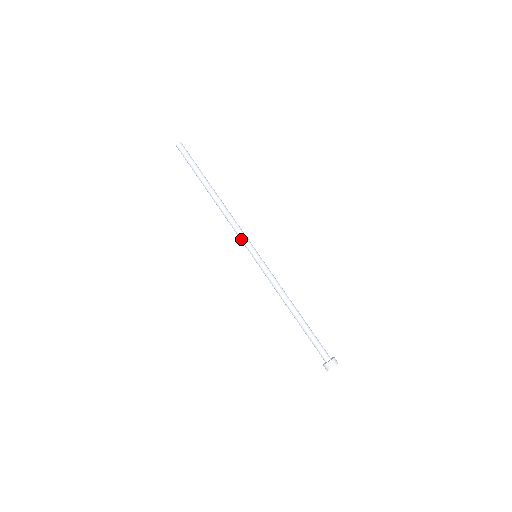
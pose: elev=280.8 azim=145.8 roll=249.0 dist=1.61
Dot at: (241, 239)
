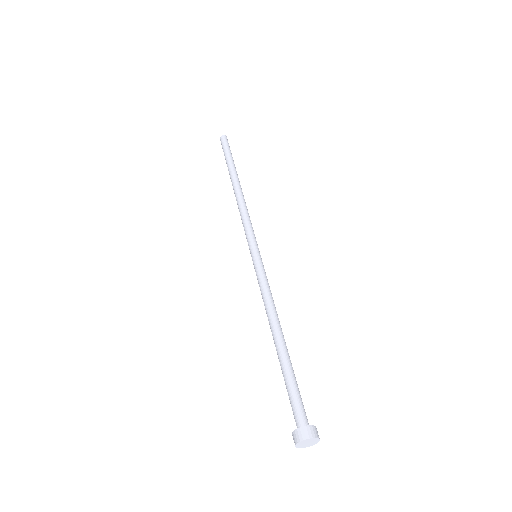
Dot at: (247, 231)
